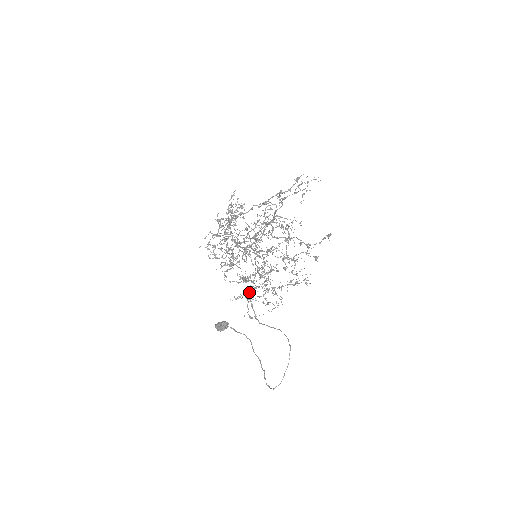
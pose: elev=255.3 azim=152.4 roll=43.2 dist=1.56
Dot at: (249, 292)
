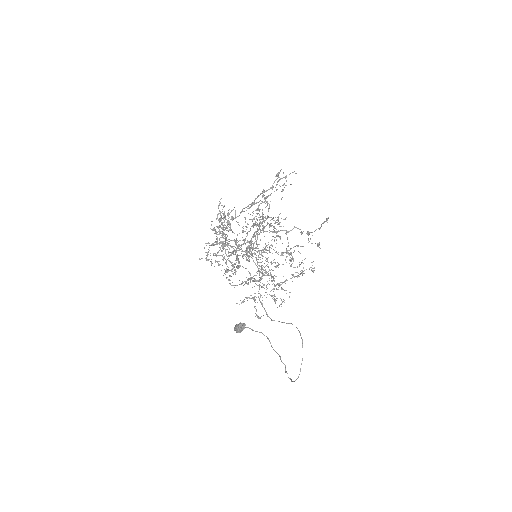
Dot at: (254, 293)
